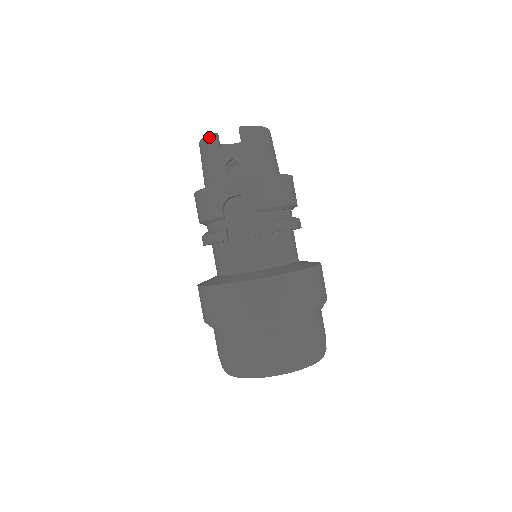
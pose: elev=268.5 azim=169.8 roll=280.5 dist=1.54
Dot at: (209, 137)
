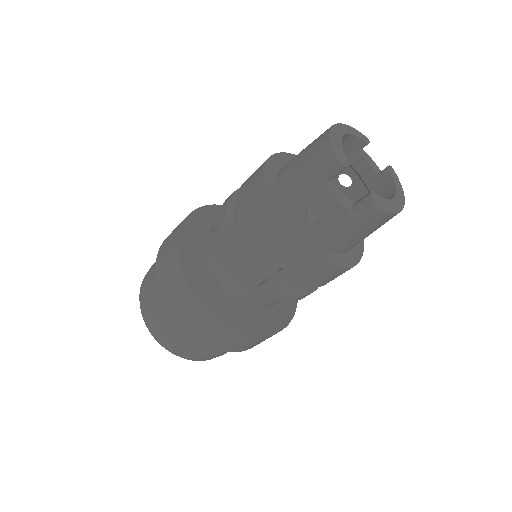
Dot at: (335, 161)
